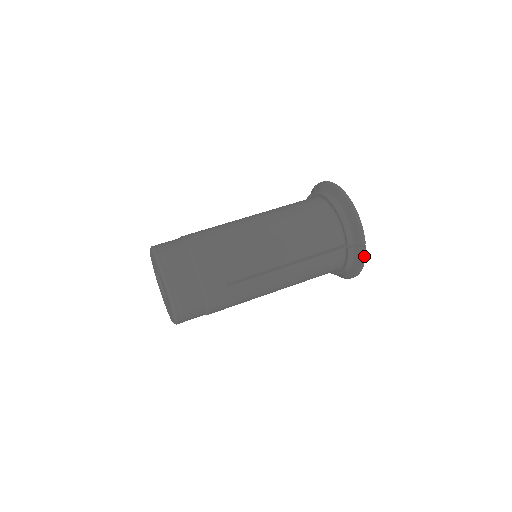
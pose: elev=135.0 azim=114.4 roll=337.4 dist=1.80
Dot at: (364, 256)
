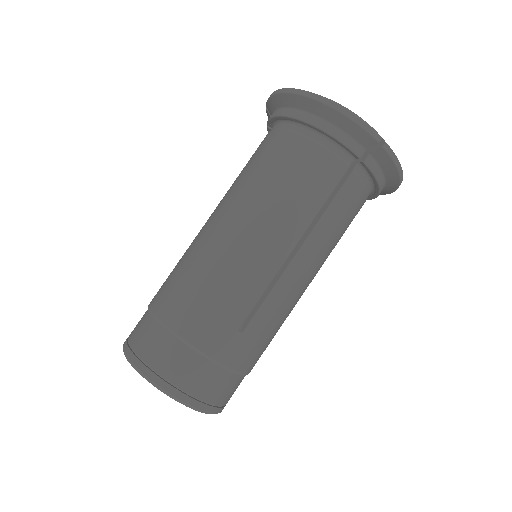
Dot at: (392, 155)
